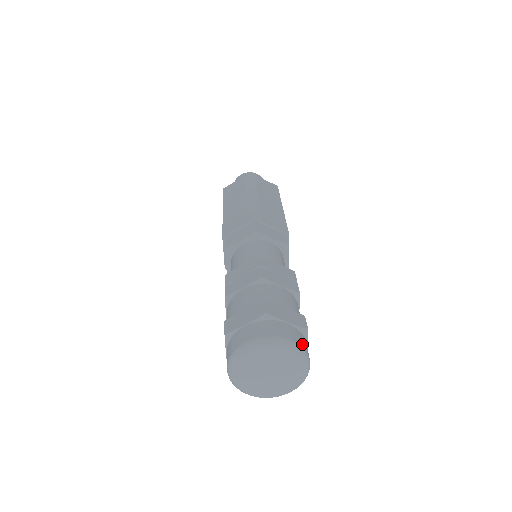
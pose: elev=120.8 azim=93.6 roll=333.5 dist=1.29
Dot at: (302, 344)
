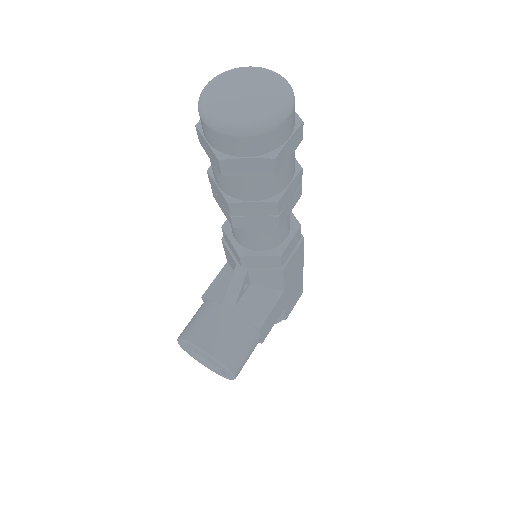
Dot at: (294, 100)
